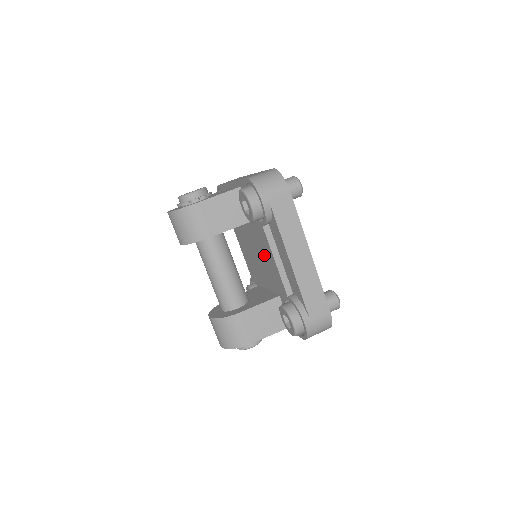
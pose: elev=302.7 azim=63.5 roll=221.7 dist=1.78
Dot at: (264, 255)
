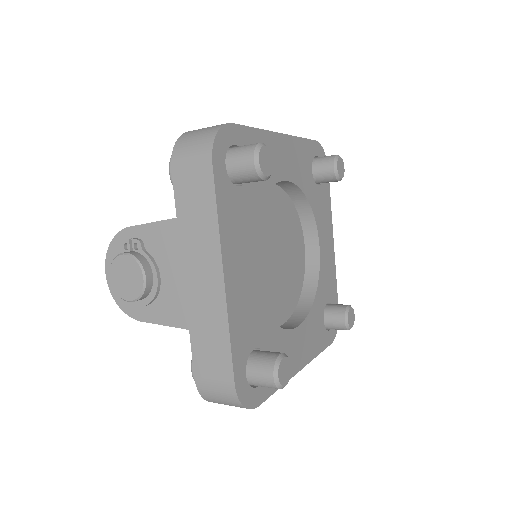
Dot at: occluded
